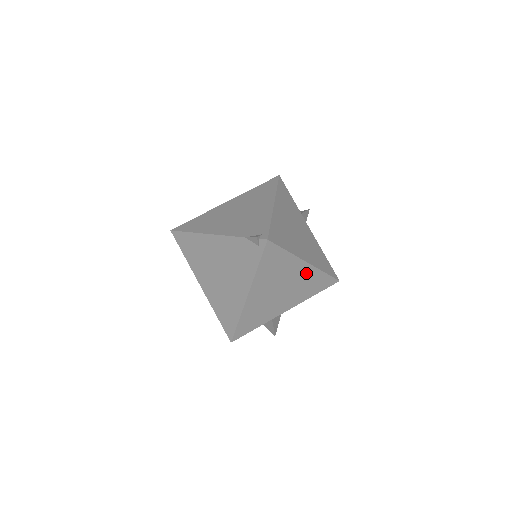
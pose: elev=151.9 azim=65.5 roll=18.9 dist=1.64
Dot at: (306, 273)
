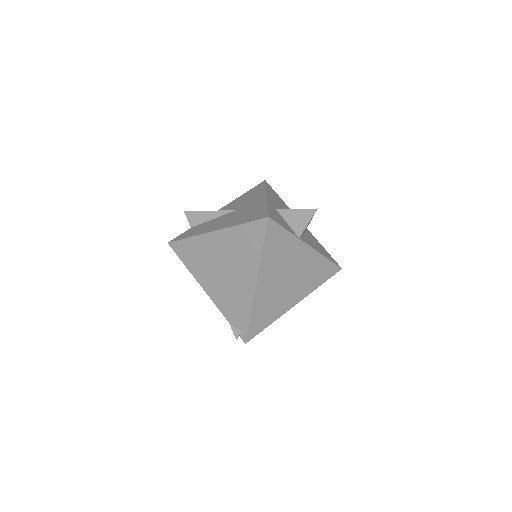
Dot at: occluded
